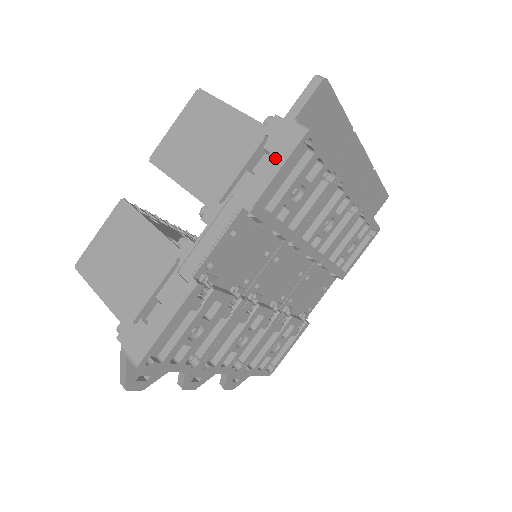
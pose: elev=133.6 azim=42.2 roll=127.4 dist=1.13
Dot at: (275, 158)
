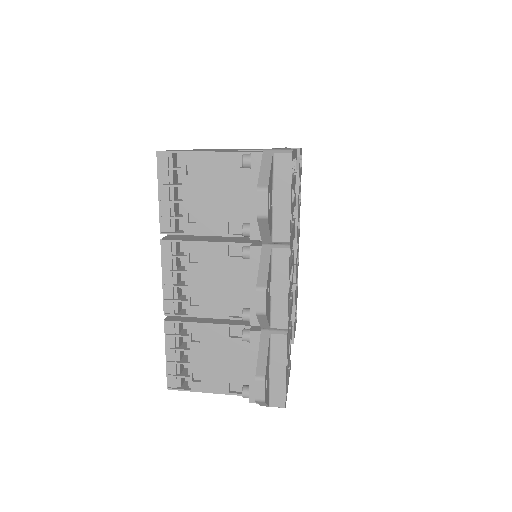
Dot at: occluded
